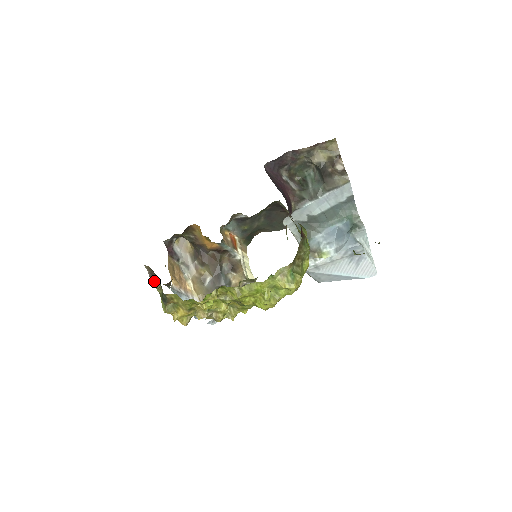
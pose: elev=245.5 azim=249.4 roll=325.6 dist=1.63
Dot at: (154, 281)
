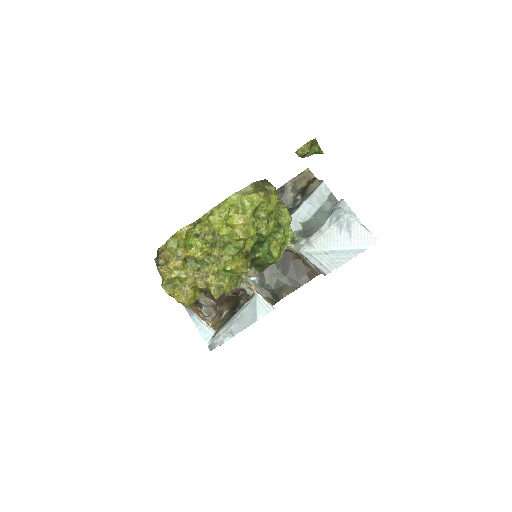
Dot at: occluded
